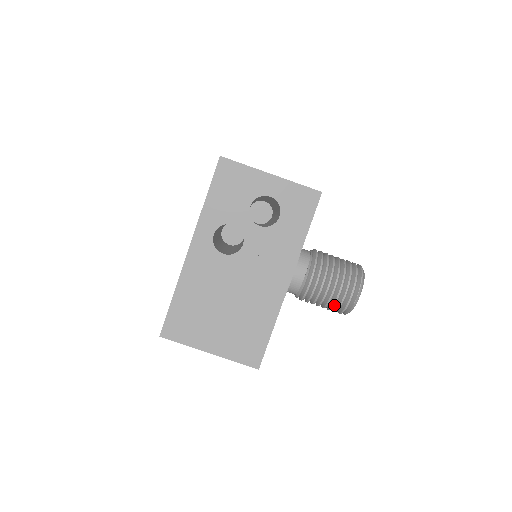
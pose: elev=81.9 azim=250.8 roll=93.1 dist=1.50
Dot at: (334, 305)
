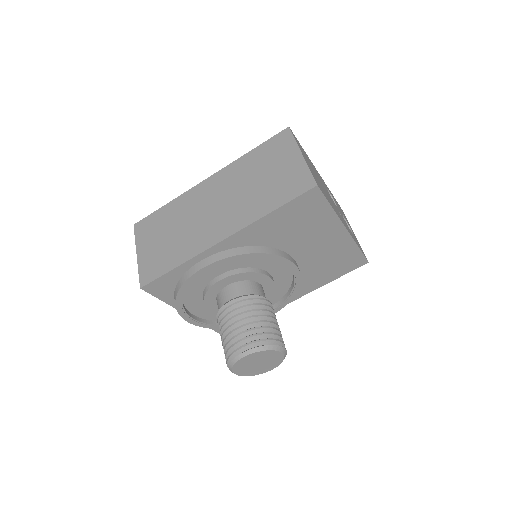
Dot at: (262, 328)
